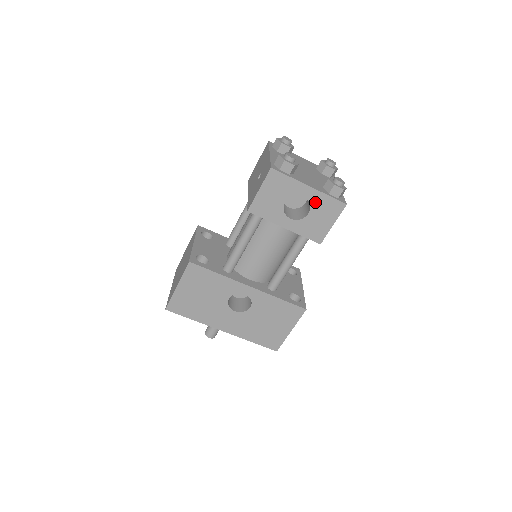
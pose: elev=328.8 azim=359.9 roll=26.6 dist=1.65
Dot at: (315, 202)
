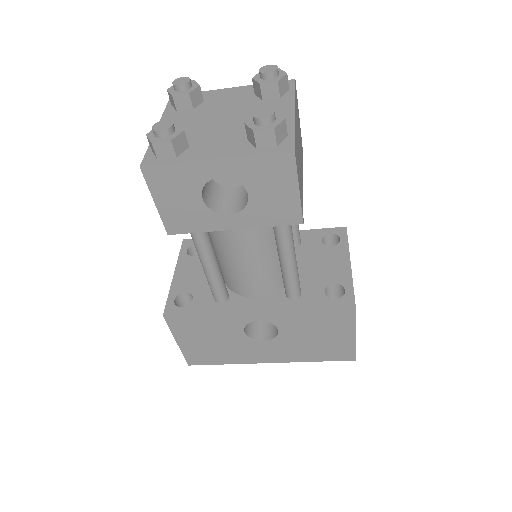
Dot at: (243, 175)
